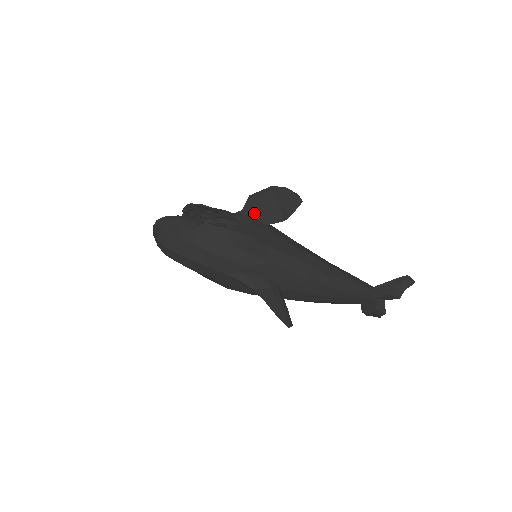
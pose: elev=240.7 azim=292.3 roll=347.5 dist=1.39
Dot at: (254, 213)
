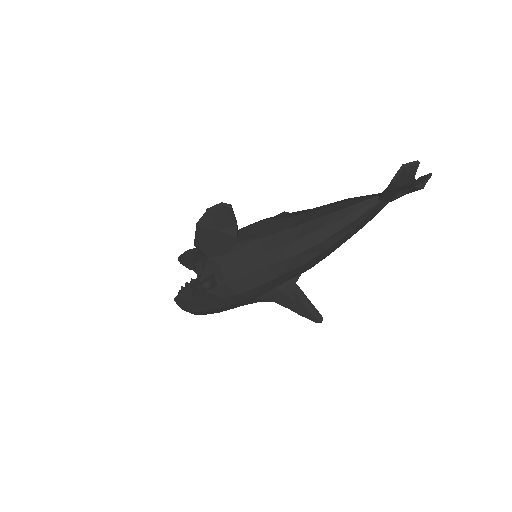
Dot at: (212, 253)
